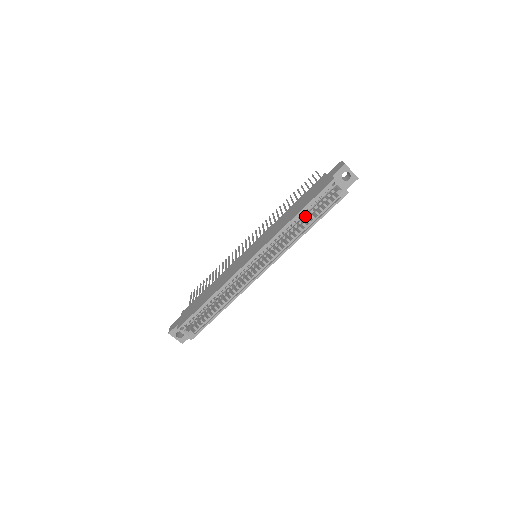
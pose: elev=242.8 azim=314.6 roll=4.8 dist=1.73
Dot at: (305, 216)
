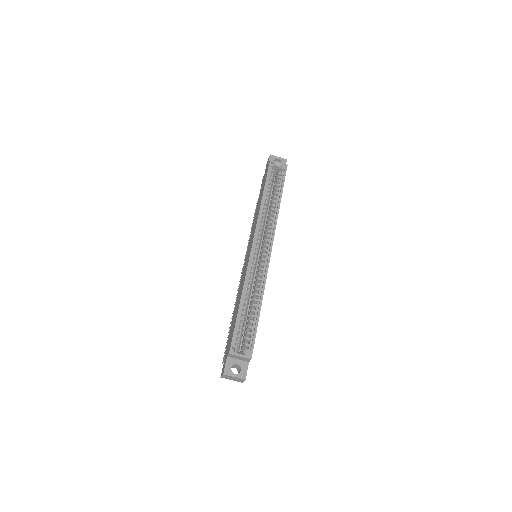
Dot at: (271, 201)
